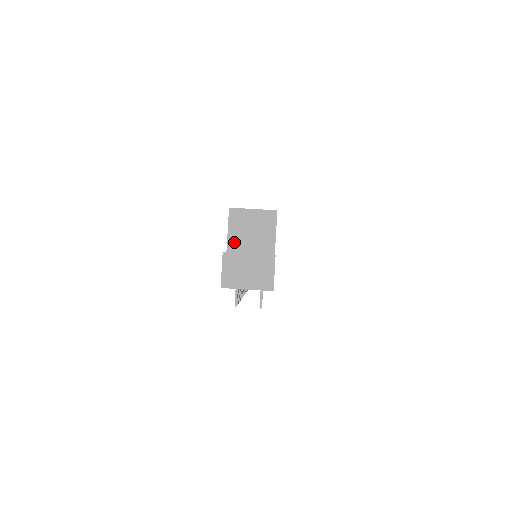
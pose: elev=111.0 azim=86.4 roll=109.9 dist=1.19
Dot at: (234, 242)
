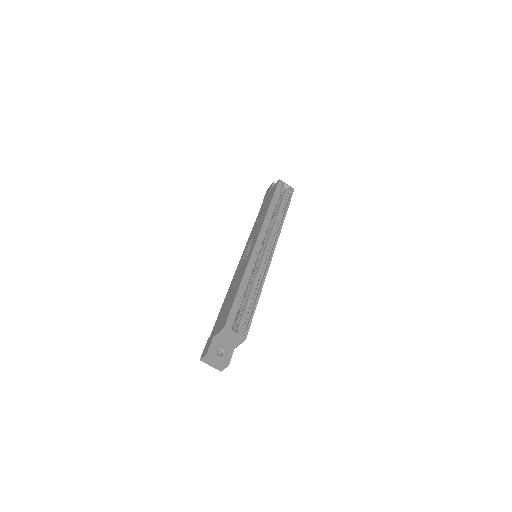
Dot at: (219, 337)
